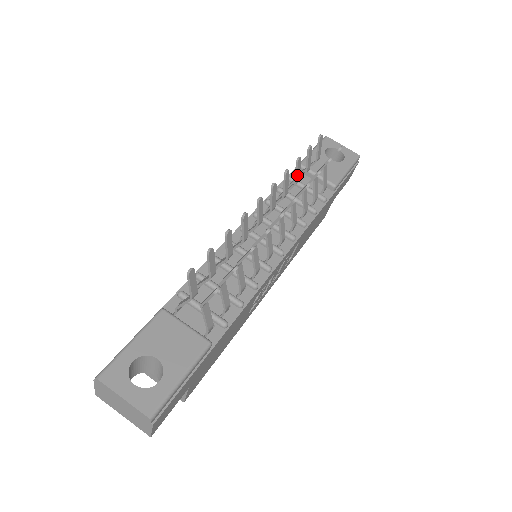
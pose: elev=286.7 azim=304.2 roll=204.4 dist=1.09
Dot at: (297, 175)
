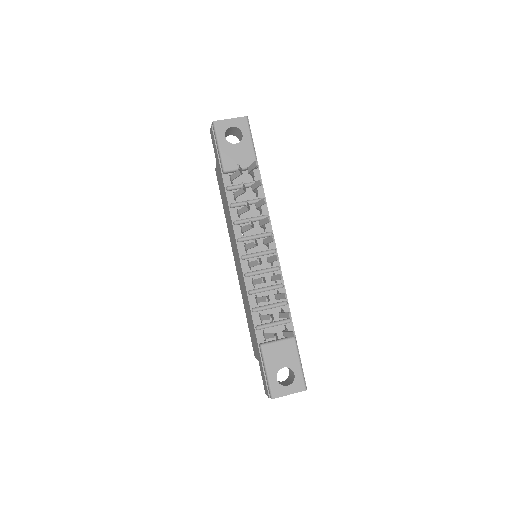
Dot at: (249, 207)
